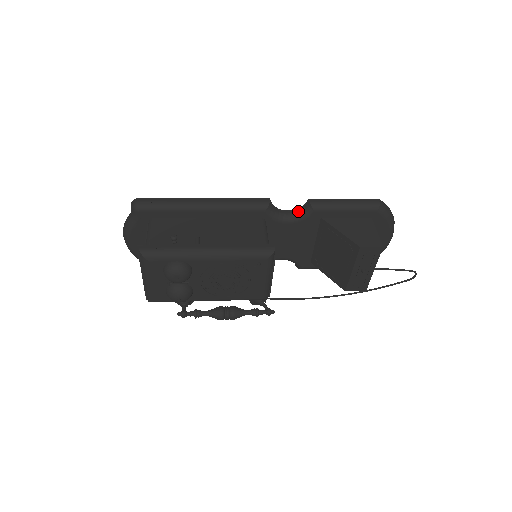
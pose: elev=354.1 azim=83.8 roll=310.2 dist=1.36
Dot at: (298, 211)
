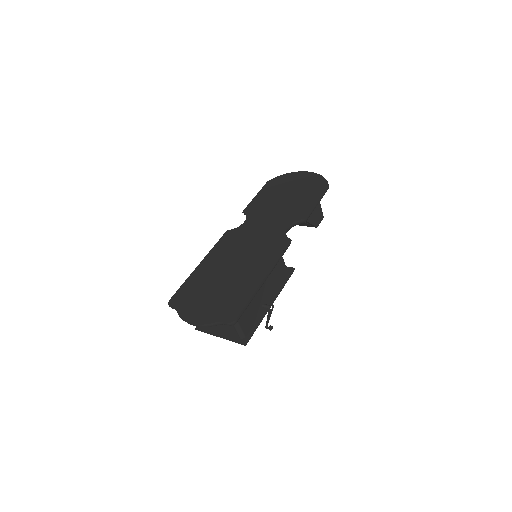
Dot at: (293, 225)
